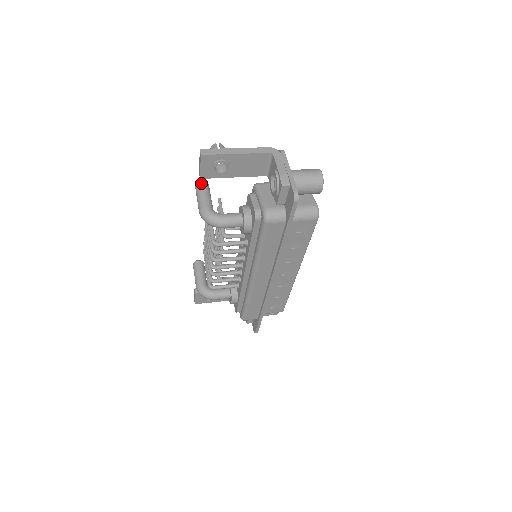
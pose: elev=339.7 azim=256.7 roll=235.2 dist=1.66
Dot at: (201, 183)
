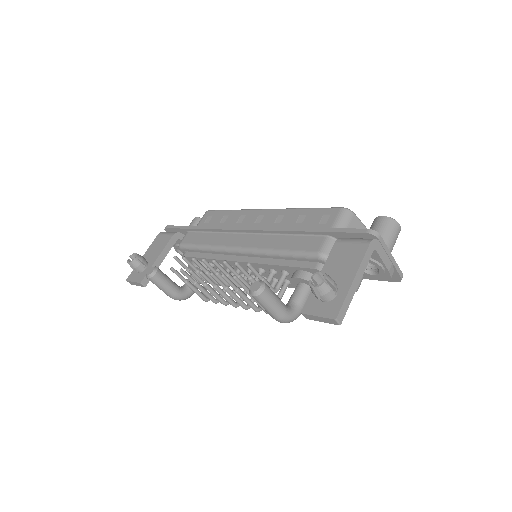
Dot at: (265, 293)
